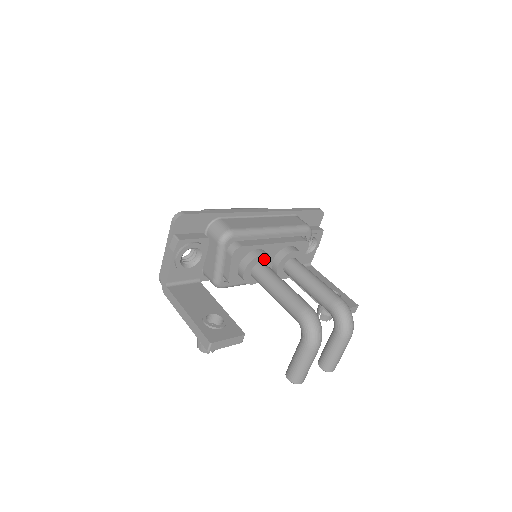
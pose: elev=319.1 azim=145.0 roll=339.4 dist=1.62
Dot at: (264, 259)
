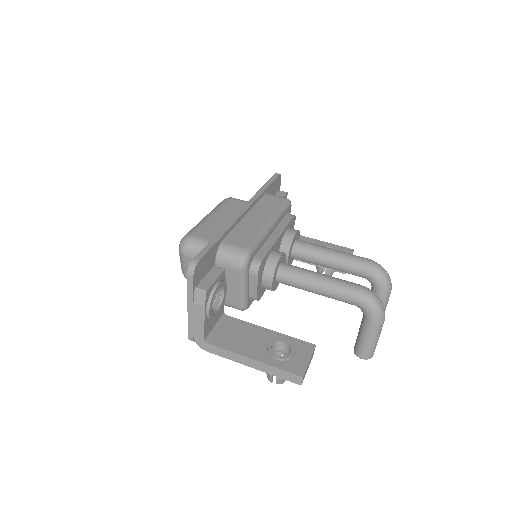
Dot at: (281, 259)
